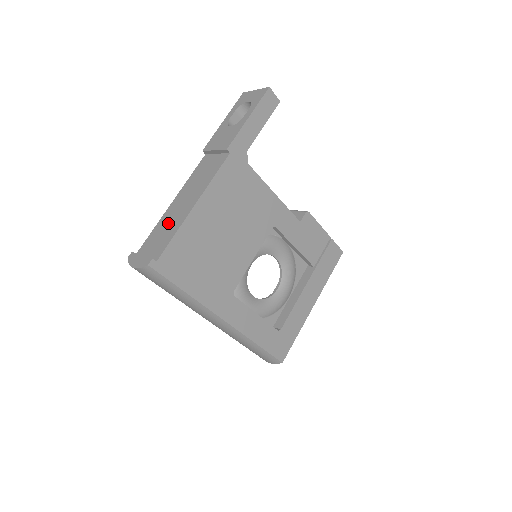
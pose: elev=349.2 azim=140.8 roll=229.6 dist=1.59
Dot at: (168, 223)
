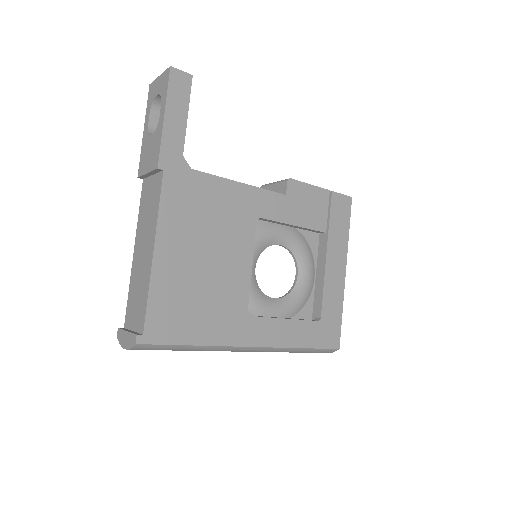
Dot at: (138, 281)
